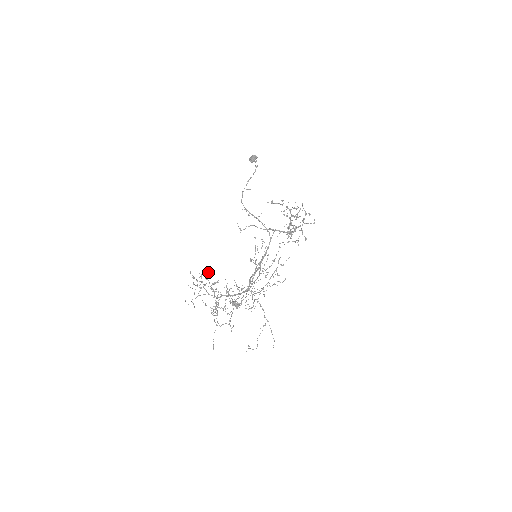
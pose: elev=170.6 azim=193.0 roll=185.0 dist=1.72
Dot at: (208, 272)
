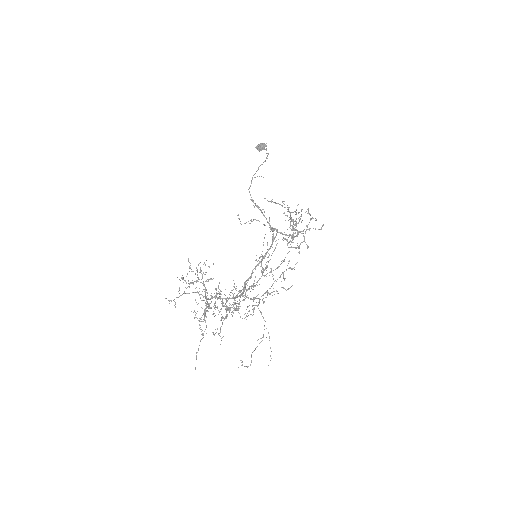
Dot at: occluded
